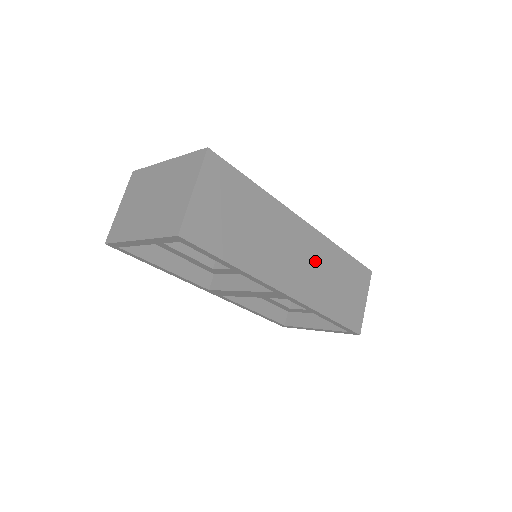
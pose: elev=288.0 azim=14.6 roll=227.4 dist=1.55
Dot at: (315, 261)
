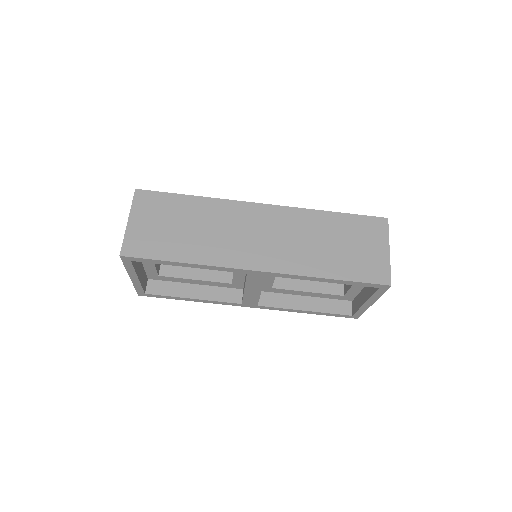
Dot at: (287, 232)
